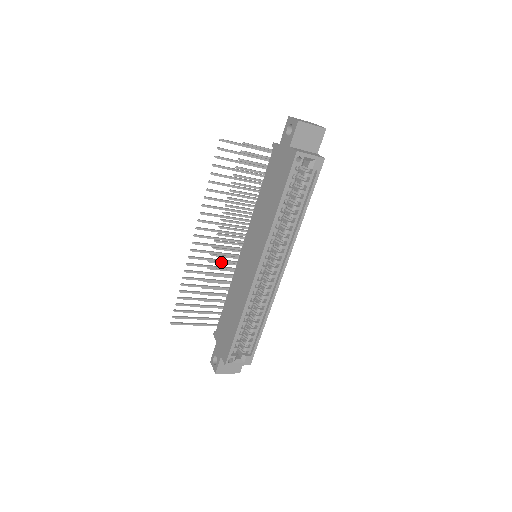
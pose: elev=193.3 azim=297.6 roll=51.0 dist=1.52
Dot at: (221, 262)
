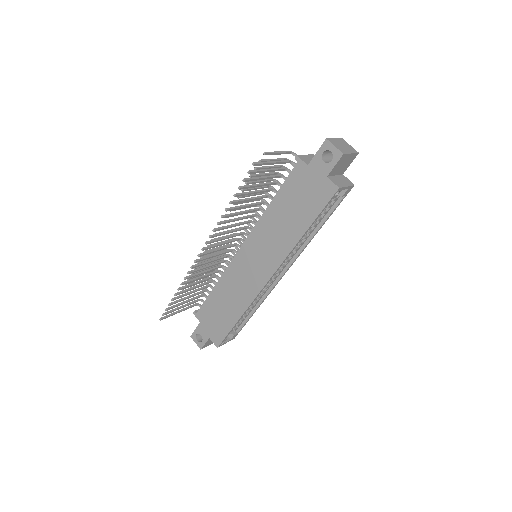
Dot at: occluded
